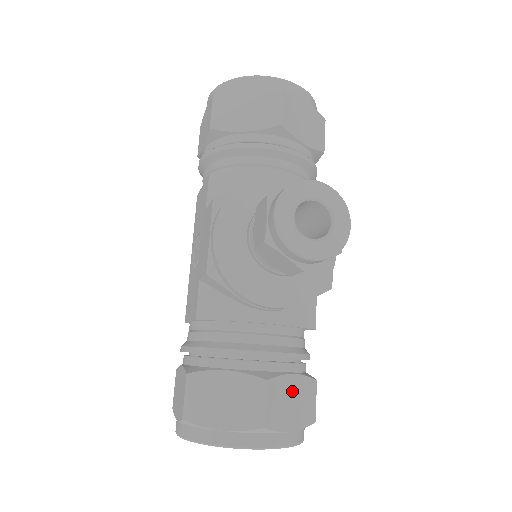
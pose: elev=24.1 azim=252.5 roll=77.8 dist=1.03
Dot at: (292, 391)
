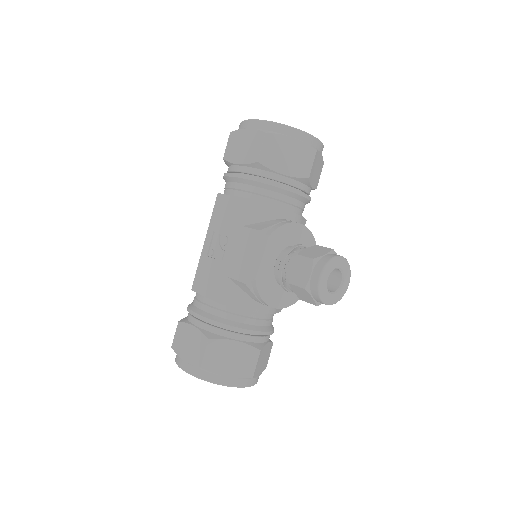
Dot at: (265, 353)
